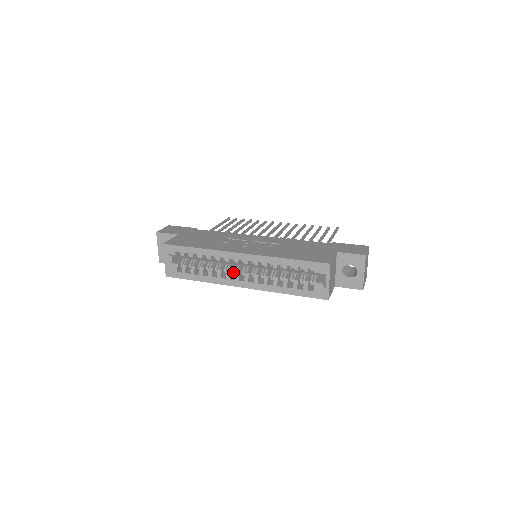
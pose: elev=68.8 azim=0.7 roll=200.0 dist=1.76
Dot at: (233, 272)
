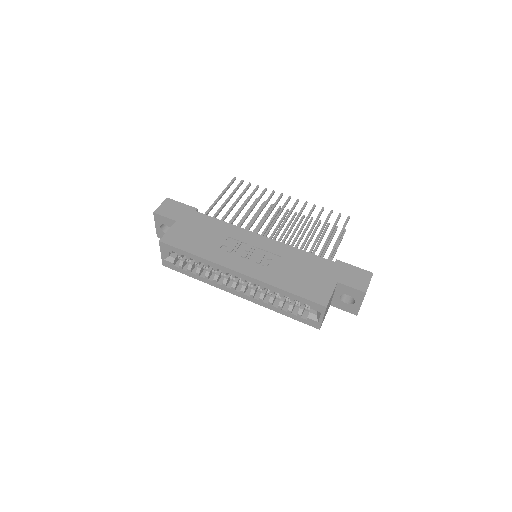
Dot at: (230, 279)
